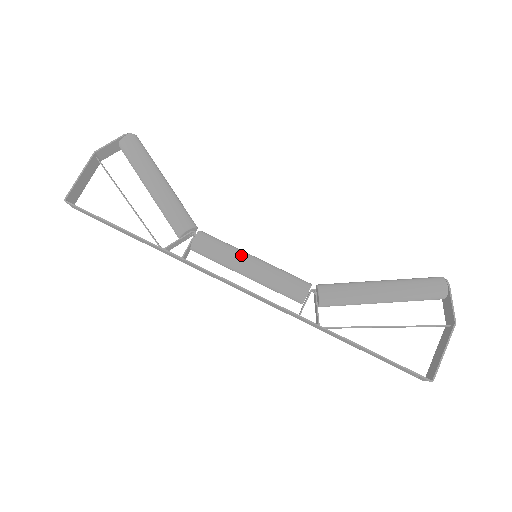
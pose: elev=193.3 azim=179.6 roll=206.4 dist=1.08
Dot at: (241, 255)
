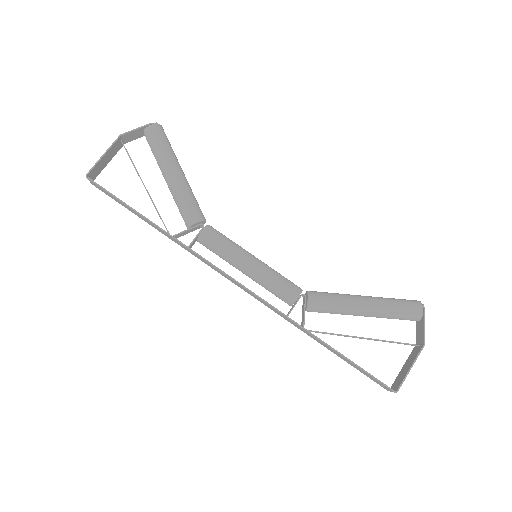
Dot at: (243, 253)
